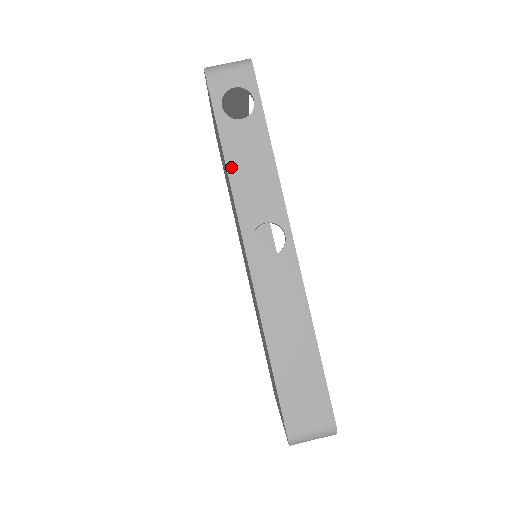
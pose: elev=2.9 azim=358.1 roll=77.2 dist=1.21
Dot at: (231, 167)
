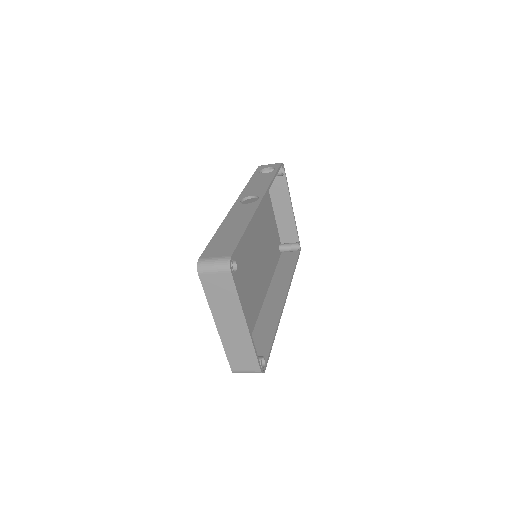
Dot at: (249, 184)
